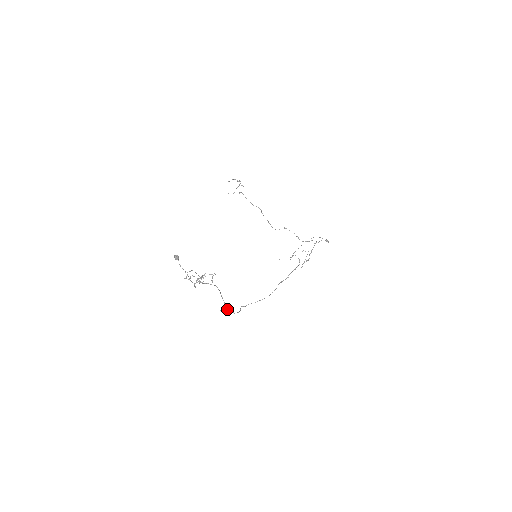
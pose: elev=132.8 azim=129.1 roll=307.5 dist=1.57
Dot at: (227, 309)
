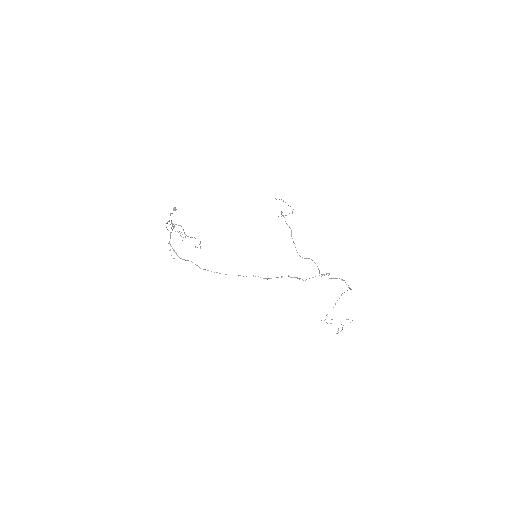
Dot at: (171, 246)
